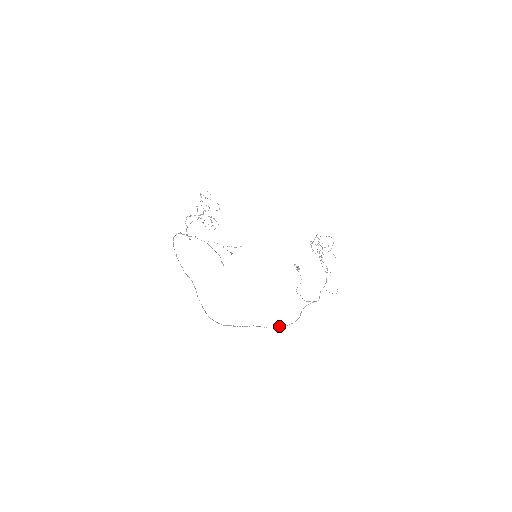
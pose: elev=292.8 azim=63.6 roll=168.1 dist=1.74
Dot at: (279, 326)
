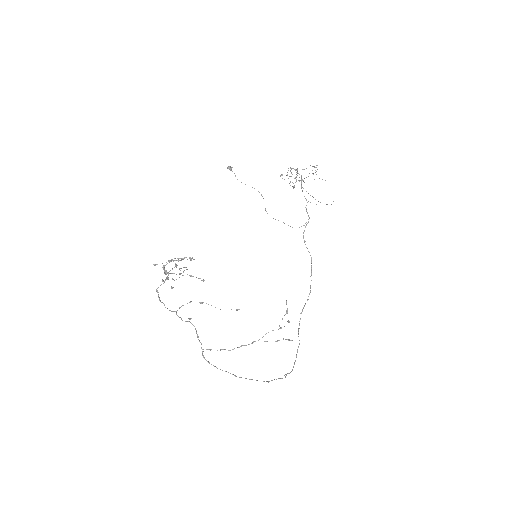
Dot at: occluded
